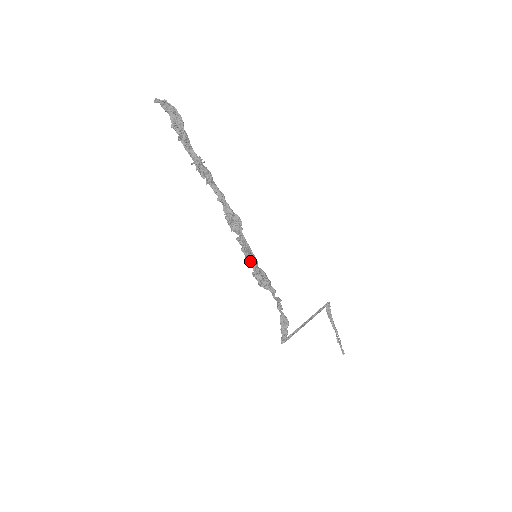
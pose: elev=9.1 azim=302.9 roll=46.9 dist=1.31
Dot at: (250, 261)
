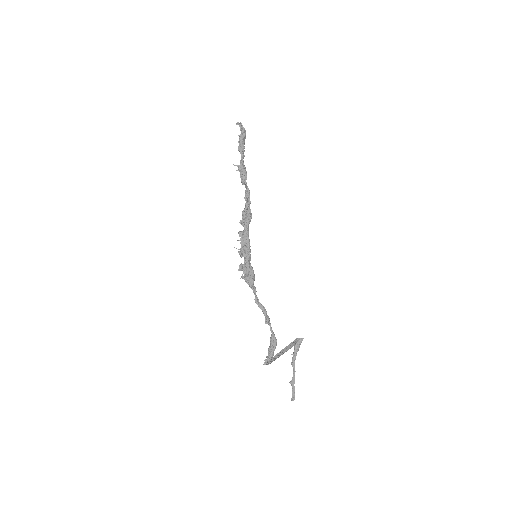
Dot at: (242, 252)
